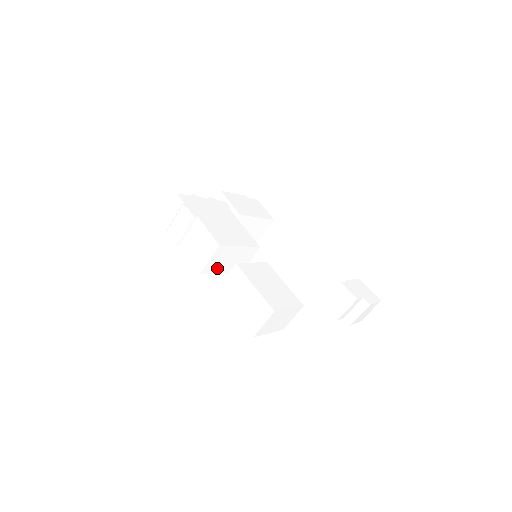
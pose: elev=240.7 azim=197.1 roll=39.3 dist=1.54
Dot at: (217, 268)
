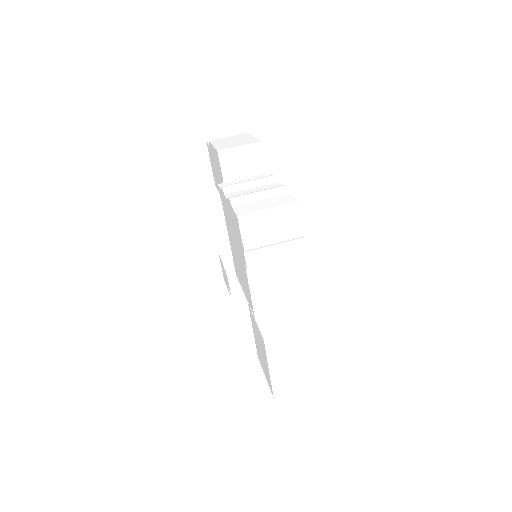
Dot at: occluded
